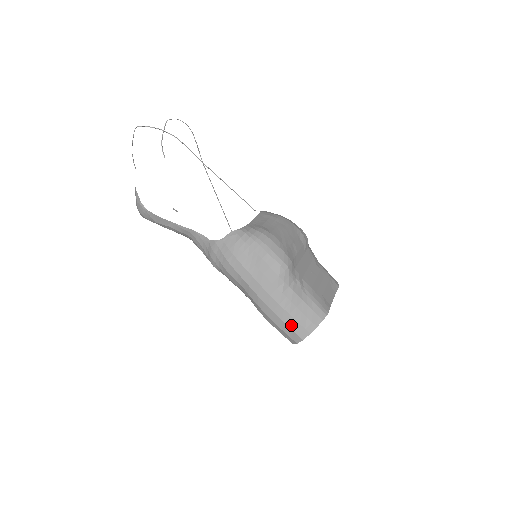
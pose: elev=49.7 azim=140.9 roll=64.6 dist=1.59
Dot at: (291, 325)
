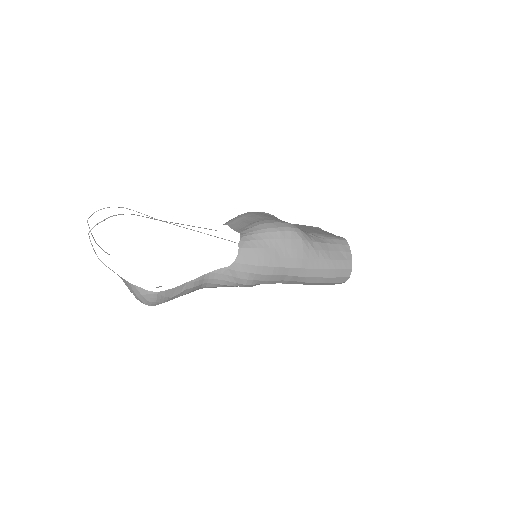
Dot at: (338, 266)
